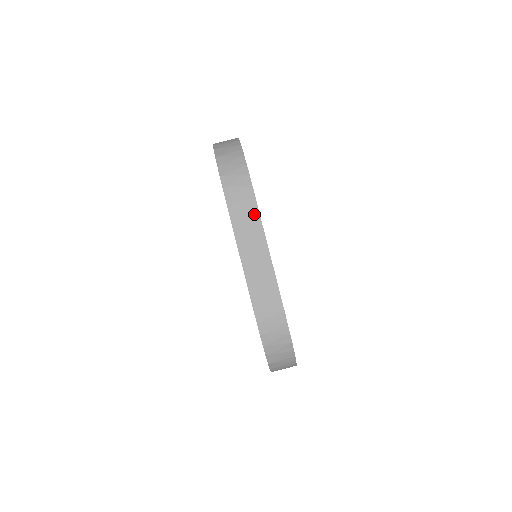
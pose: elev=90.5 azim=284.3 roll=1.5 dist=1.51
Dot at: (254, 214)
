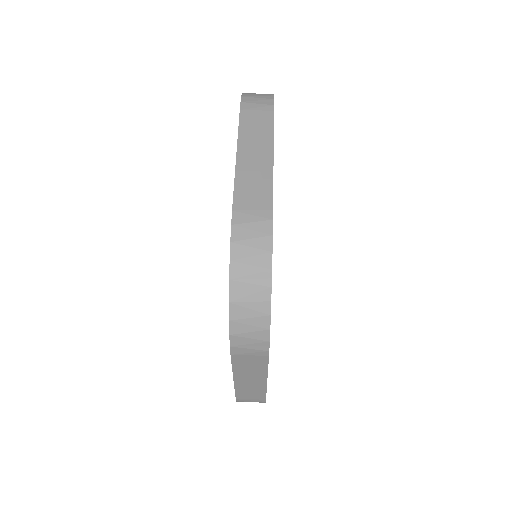
Dot at: (267, 126)
